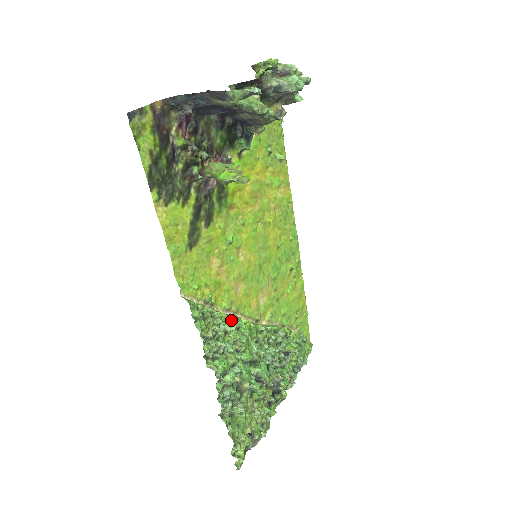
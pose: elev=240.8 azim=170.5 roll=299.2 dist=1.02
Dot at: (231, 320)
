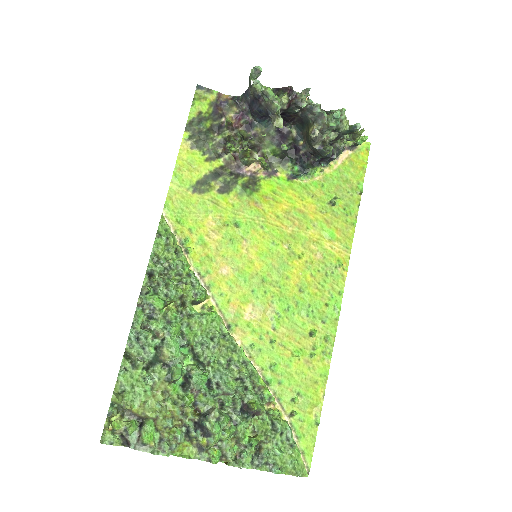
Dot at: (193, 279)
